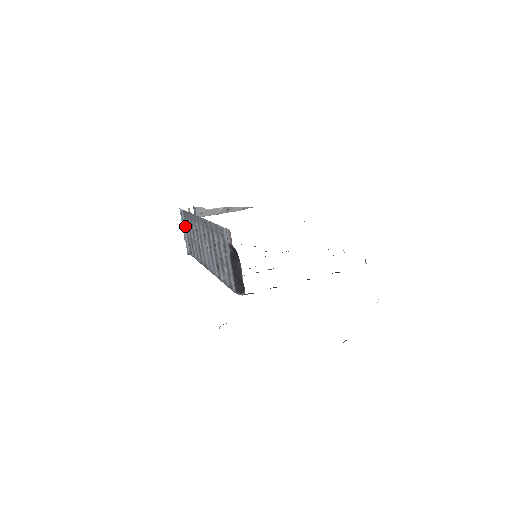
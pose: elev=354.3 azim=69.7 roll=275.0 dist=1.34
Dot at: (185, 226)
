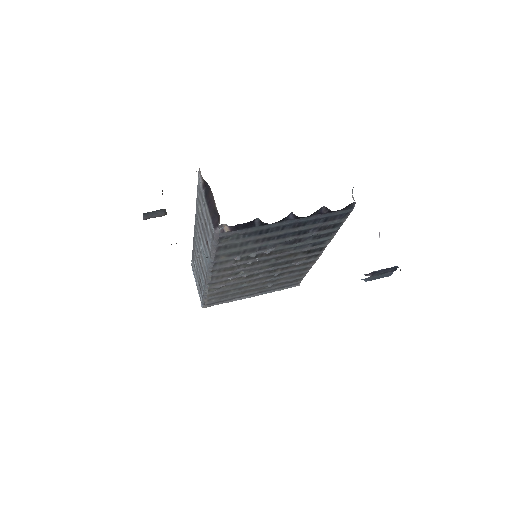
Dot at: (195, 273)
